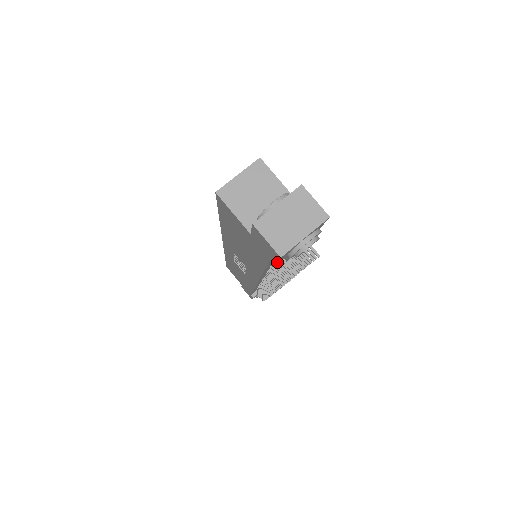
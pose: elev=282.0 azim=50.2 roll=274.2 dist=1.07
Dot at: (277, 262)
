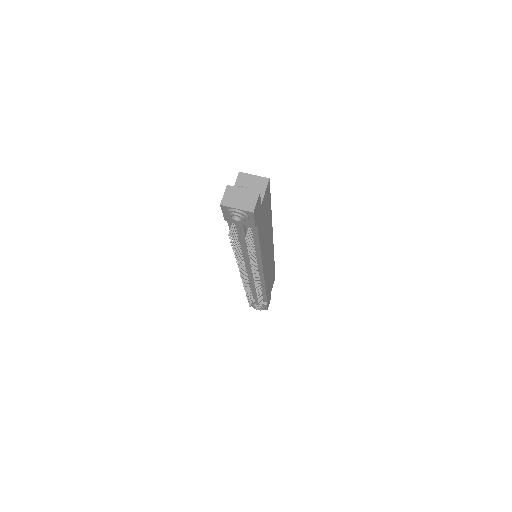
Dot at: occluded
